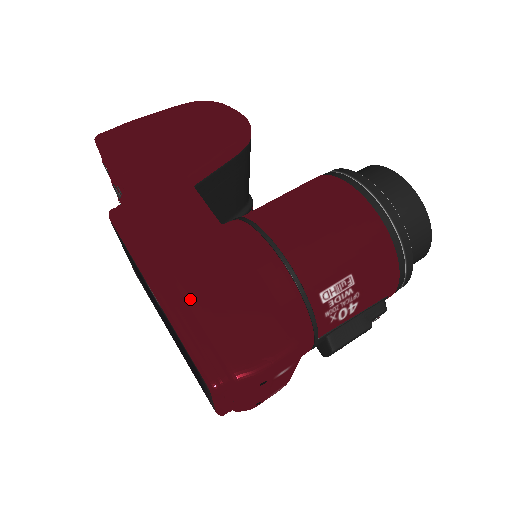
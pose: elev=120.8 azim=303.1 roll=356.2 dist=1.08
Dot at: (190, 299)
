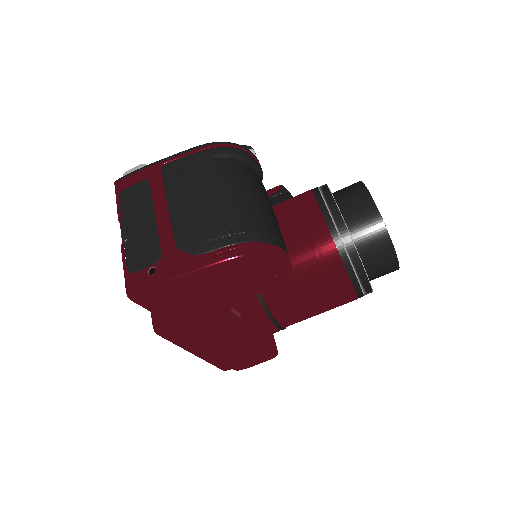
Dot at: (218, 359)
